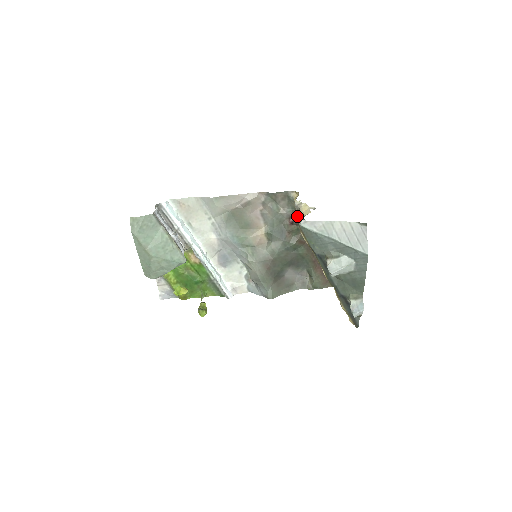
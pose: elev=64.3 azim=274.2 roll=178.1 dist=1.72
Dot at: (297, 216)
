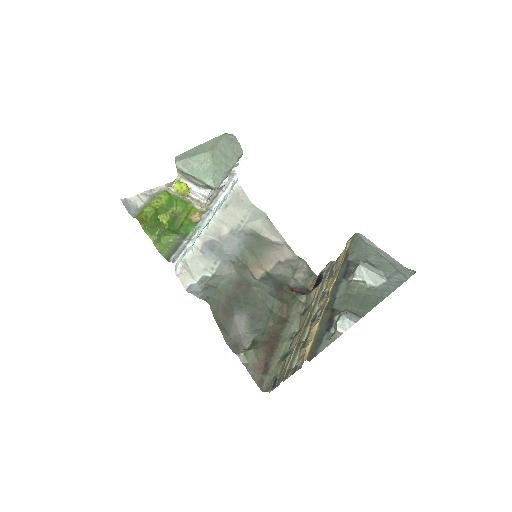
Dot at: (303, 291)
